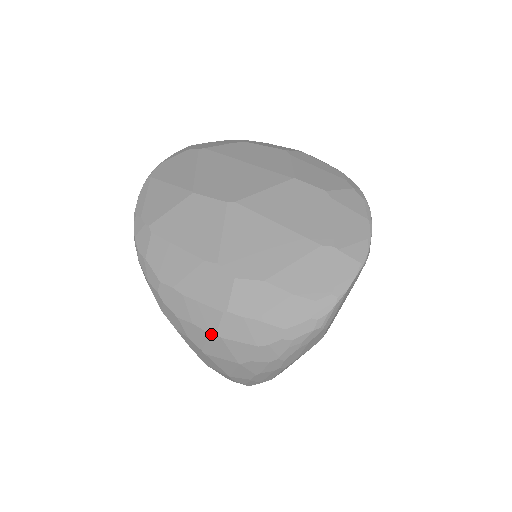
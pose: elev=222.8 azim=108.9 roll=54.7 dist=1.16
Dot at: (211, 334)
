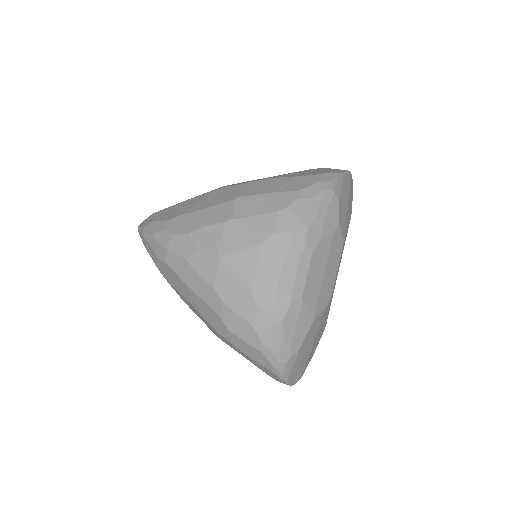
Dot at: (226, 222)
